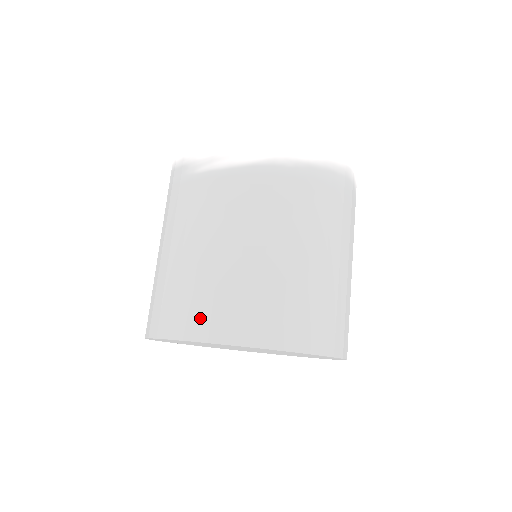
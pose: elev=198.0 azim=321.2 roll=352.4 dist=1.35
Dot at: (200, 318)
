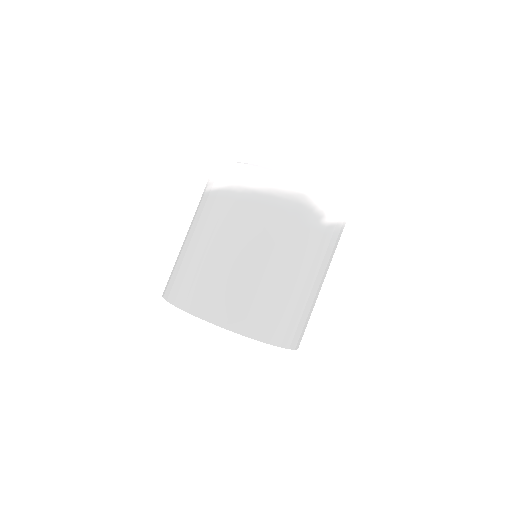
Dot at: (170, 285)
